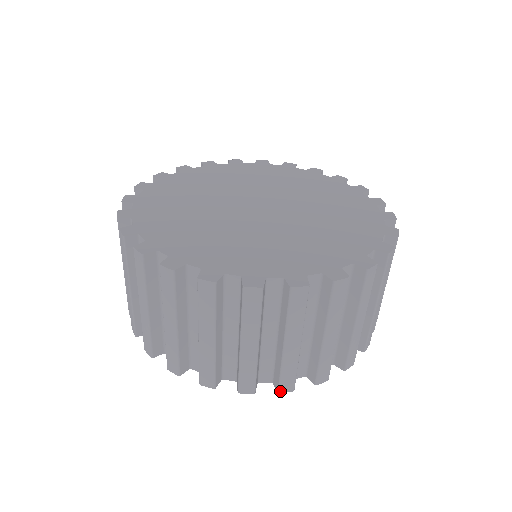
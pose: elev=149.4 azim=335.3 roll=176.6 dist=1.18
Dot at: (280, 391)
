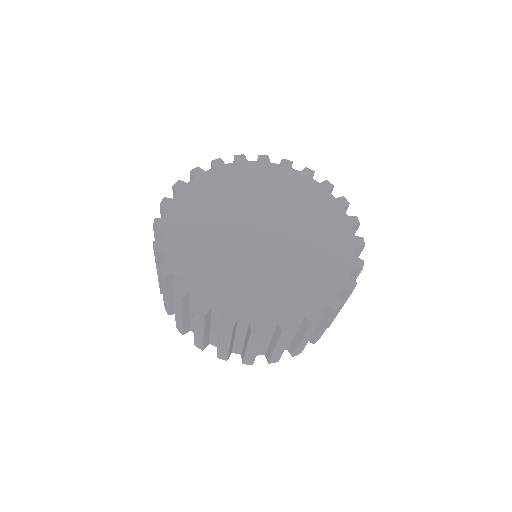
Dot at: (177, 327)
